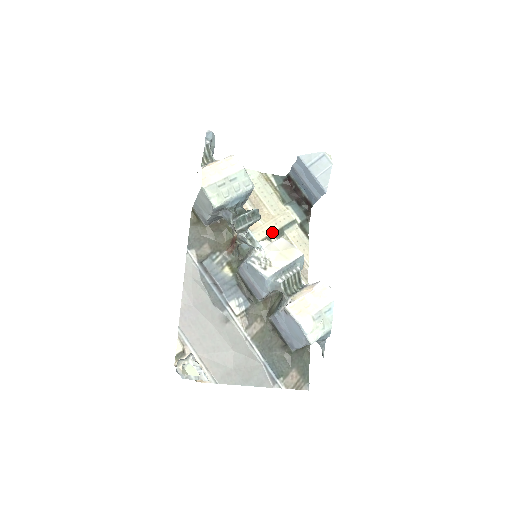
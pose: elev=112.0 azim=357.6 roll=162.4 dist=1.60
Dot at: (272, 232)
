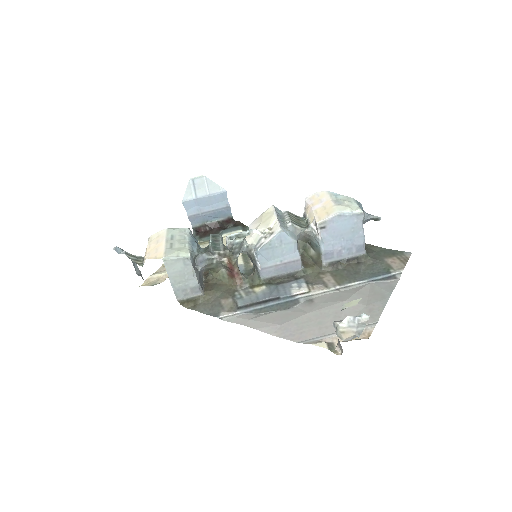
Dot at: occluded
